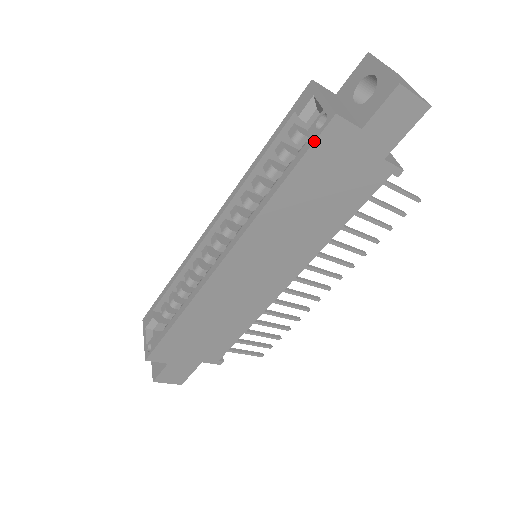
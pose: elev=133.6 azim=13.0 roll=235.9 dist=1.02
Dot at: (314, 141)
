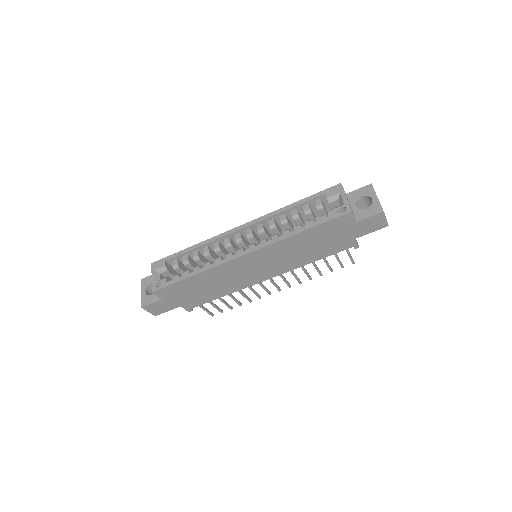
Dot at: (334, 218)
